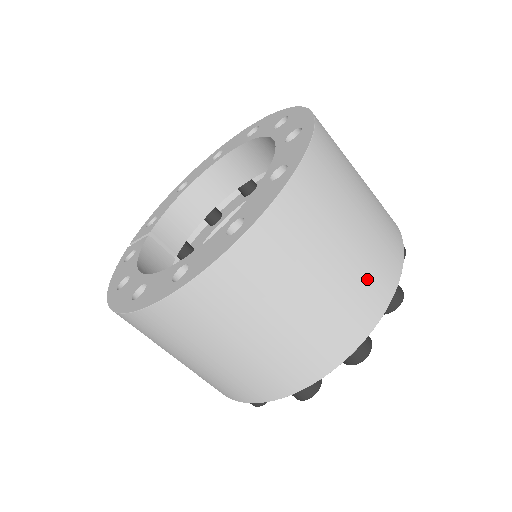
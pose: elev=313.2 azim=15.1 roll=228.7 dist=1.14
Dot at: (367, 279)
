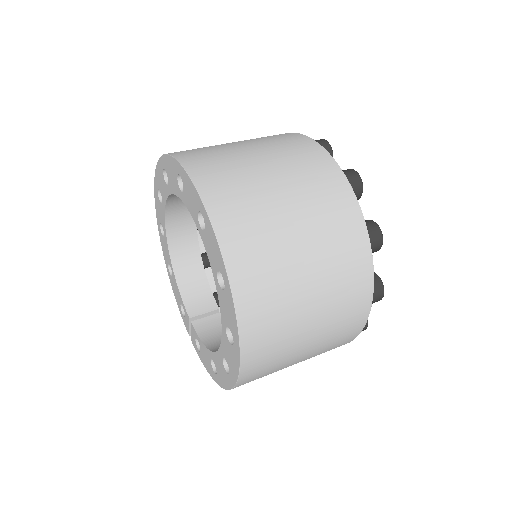
Dot at: (323, 201)
